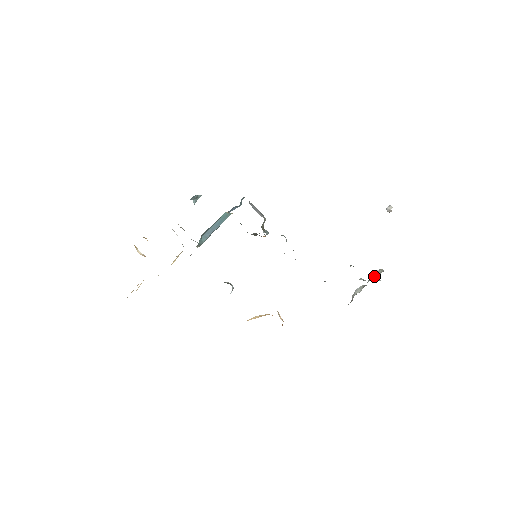
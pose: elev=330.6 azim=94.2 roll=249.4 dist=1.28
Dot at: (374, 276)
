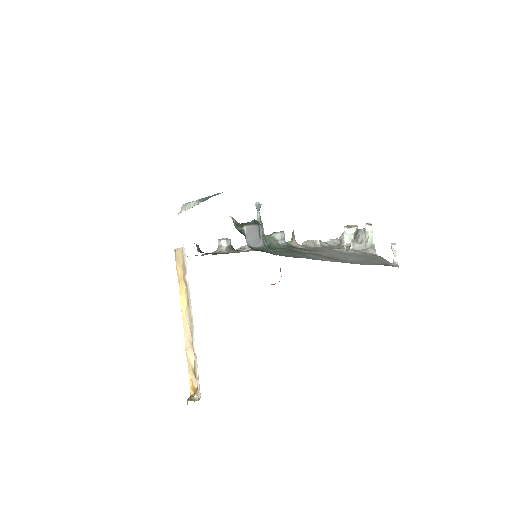
Dot at: (364, 232)
